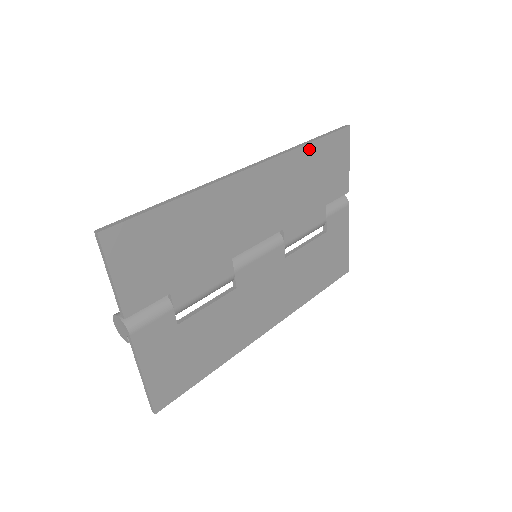
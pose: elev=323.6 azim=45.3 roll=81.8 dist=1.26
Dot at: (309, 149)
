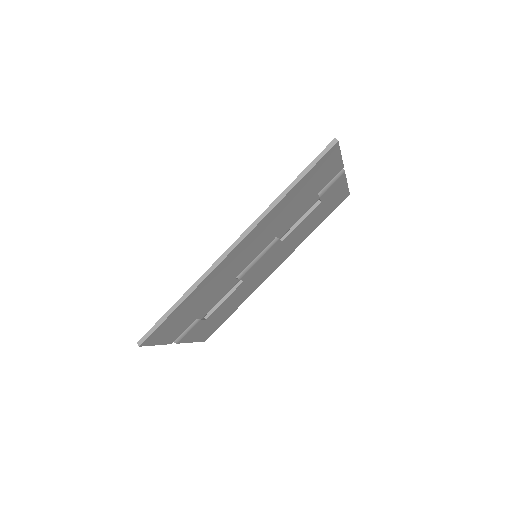
Dot at: (292, 191)
